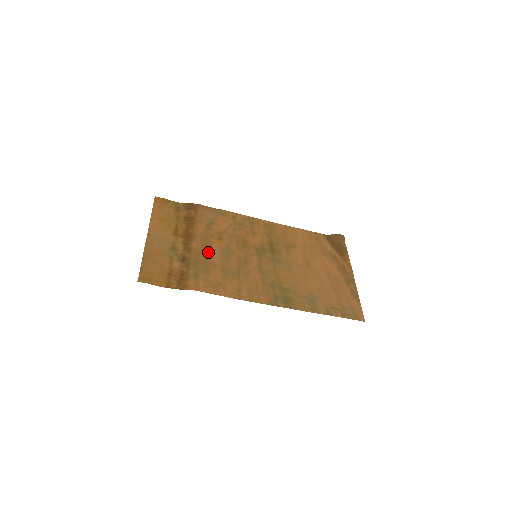
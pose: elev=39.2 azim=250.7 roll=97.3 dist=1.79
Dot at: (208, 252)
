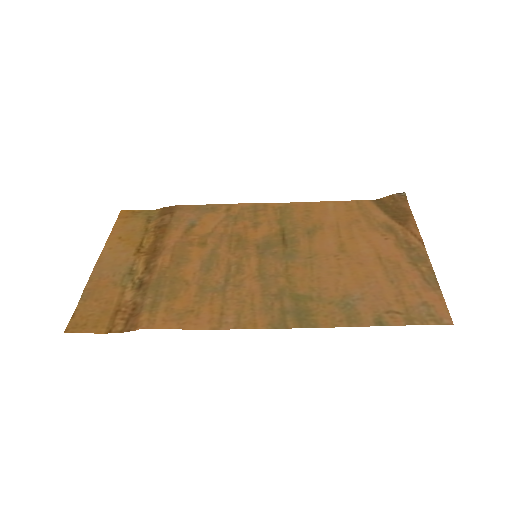
Dot at: (180, 267)
